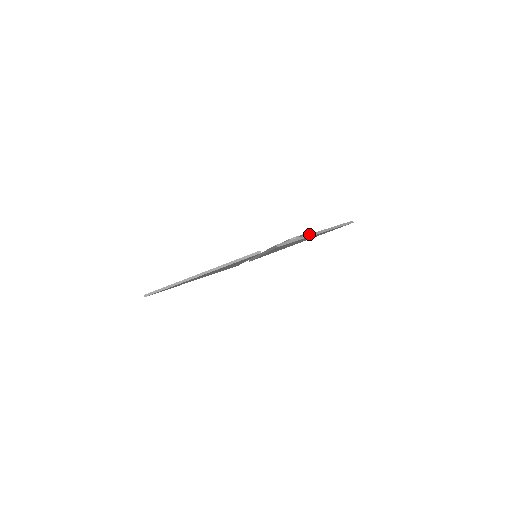
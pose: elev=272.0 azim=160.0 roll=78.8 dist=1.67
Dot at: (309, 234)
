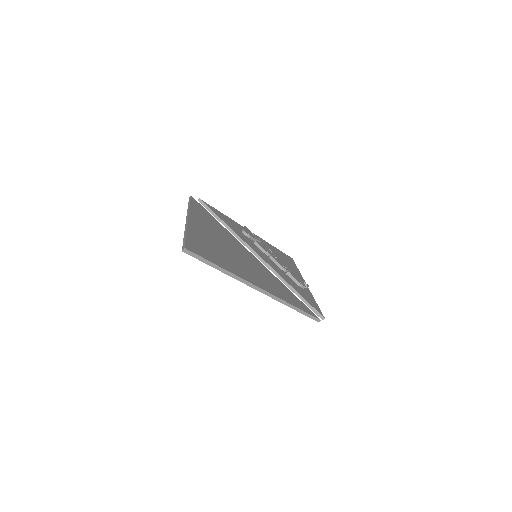
Dot at: occluded
